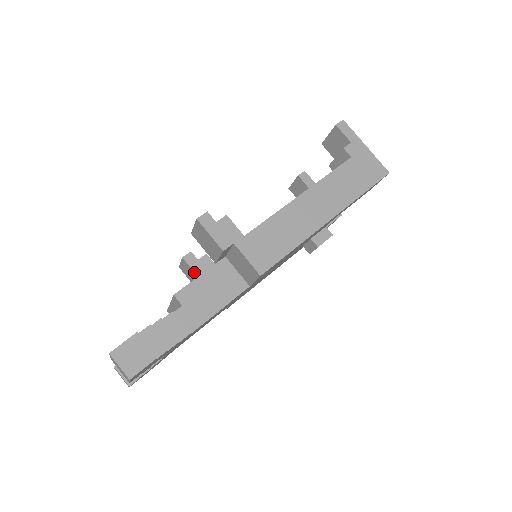
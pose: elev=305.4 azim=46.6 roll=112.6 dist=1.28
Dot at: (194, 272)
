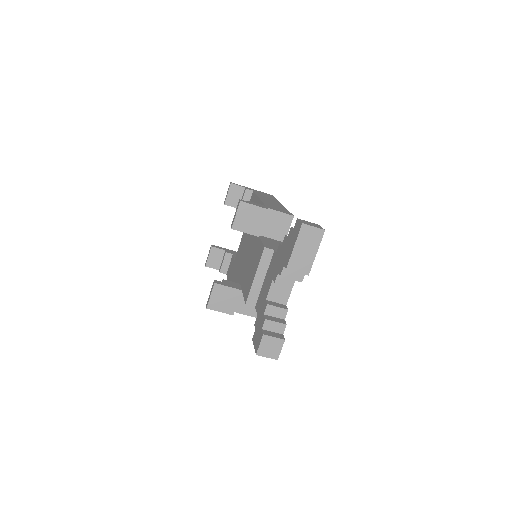
Dot at: (230, 287)
